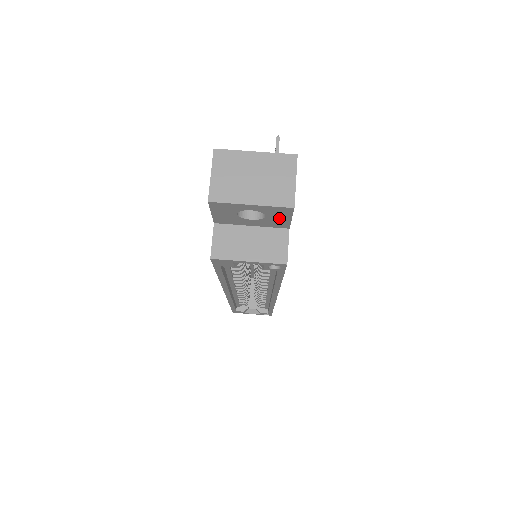
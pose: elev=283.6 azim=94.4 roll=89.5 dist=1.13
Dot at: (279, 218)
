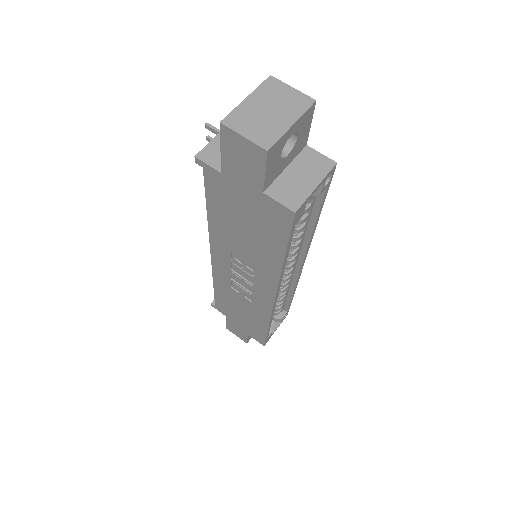
Dot at: (304, 132)
